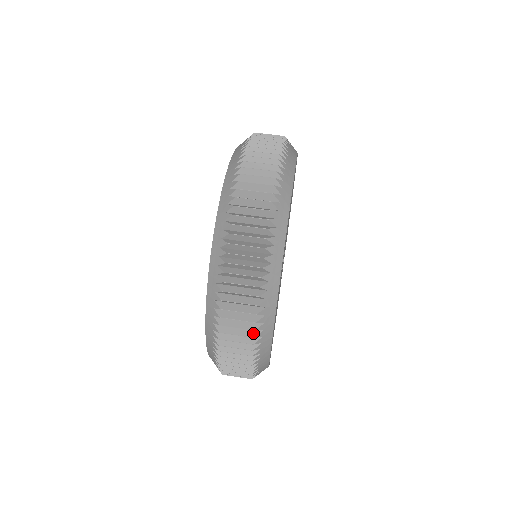
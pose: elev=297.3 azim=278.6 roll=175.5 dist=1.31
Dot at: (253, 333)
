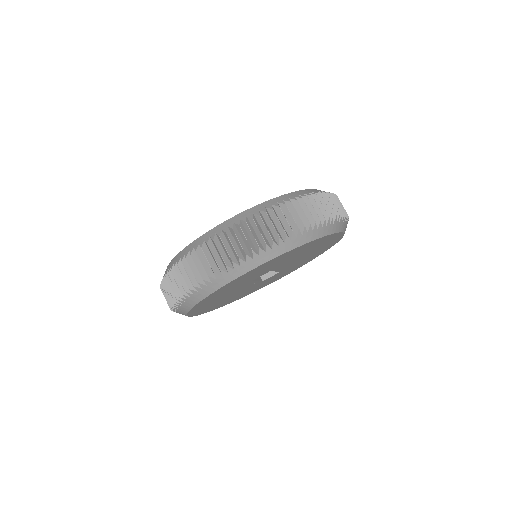
Dot at: (174, 303)
